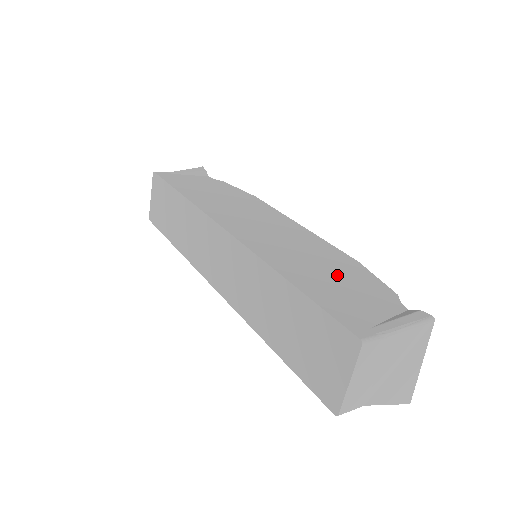
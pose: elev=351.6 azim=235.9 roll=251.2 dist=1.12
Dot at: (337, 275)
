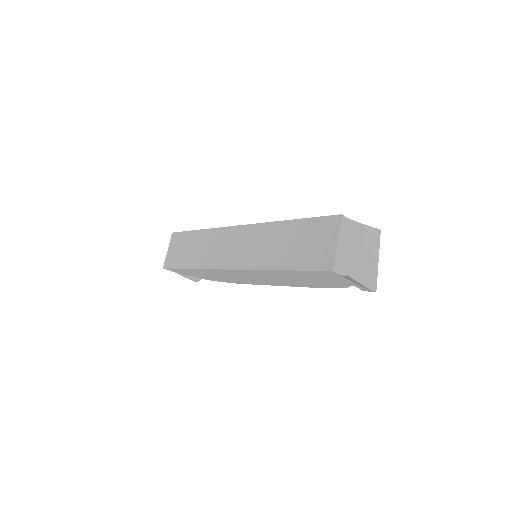
Dot at: occluded
